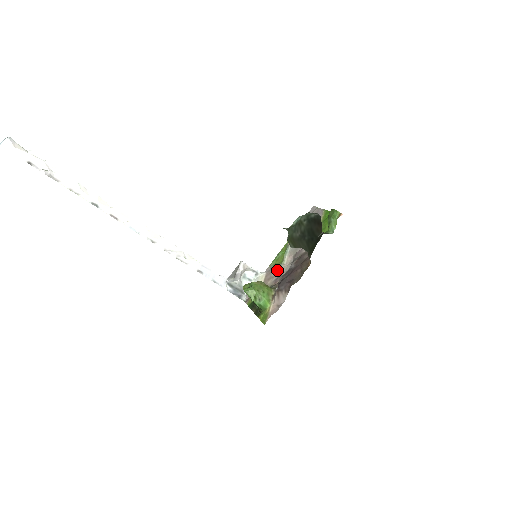
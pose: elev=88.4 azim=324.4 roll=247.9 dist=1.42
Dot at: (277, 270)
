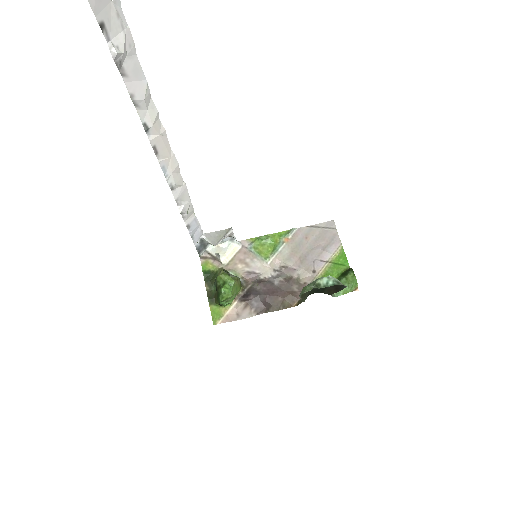
Dot at: (256, 261)
